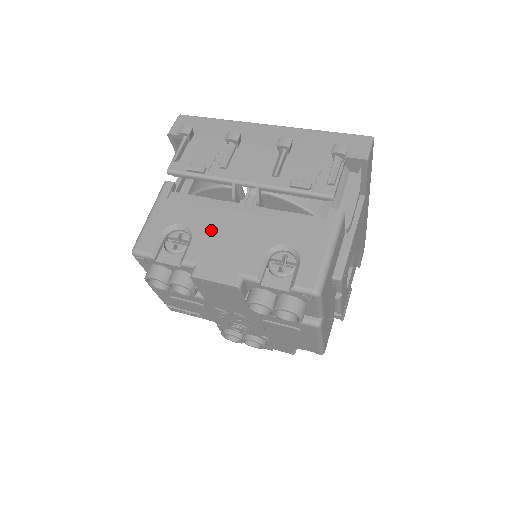
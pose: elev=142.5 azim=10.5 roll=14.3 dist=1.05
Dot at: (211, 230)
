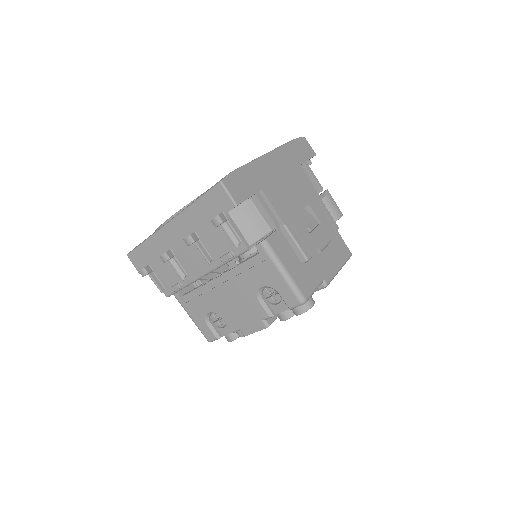
Dot at: (222, 306)
